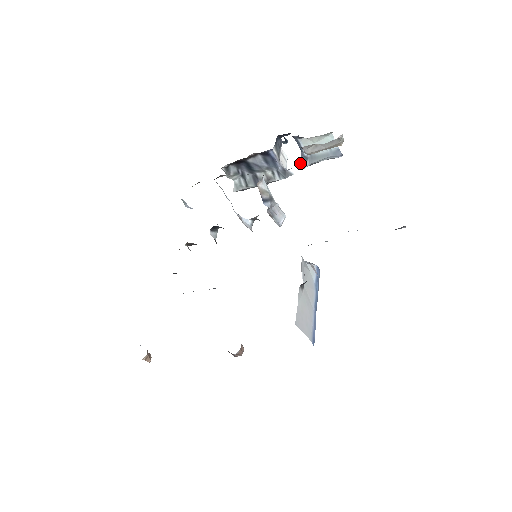
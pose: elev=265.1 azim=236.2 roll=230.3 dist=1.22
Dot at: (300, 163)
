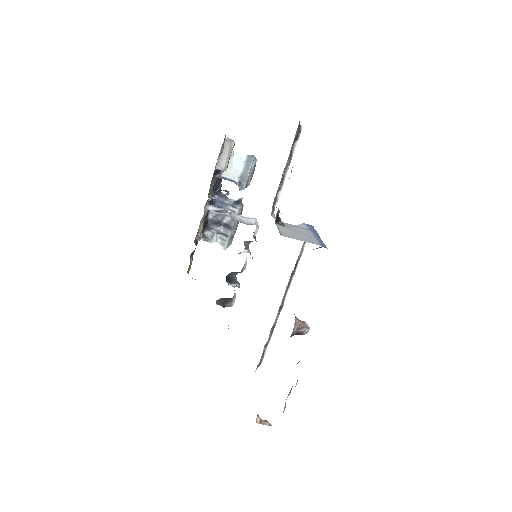
Dot at: (240, 188)
